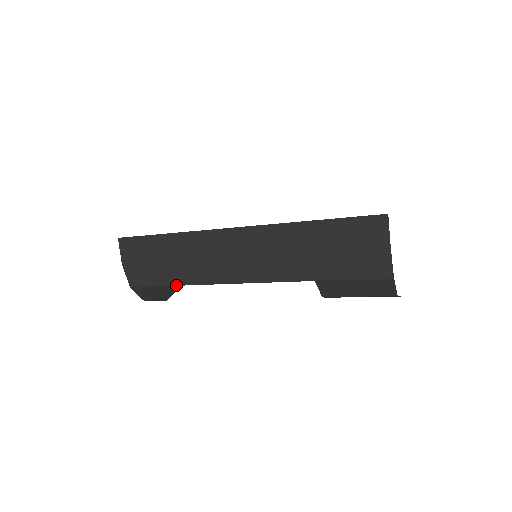
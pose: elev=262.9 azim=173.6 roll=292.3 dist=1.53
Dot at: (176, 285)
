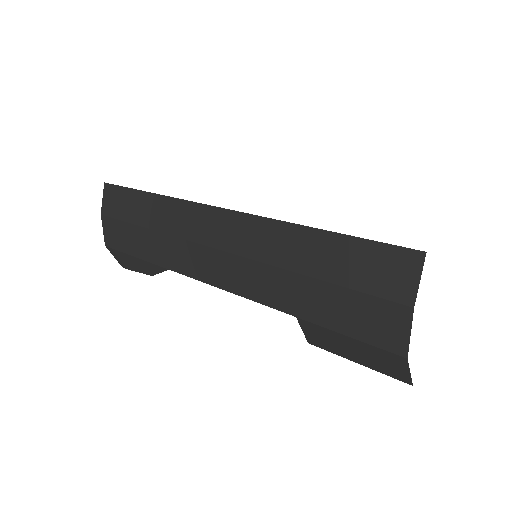
Dot at: (146, 260)
